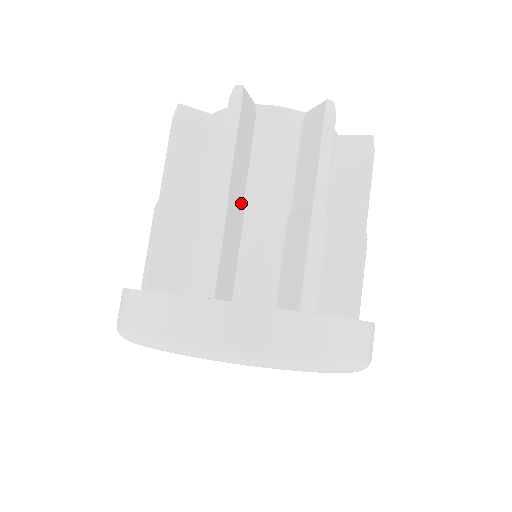
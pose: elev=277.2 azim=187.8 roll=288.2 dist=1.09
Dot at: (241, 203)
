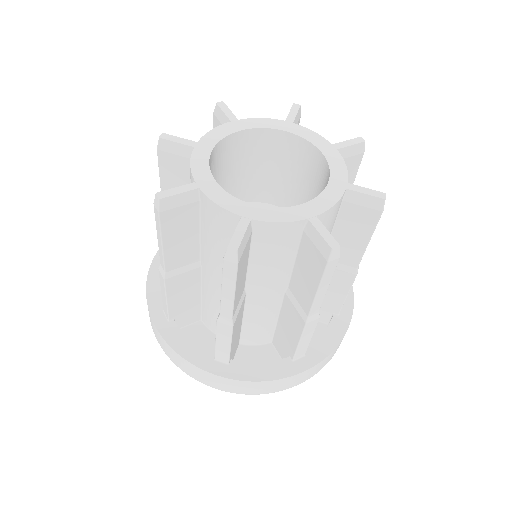
Dot at: (195, 262)
